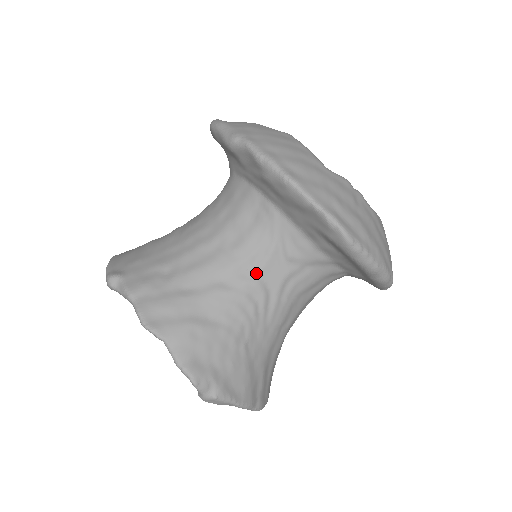
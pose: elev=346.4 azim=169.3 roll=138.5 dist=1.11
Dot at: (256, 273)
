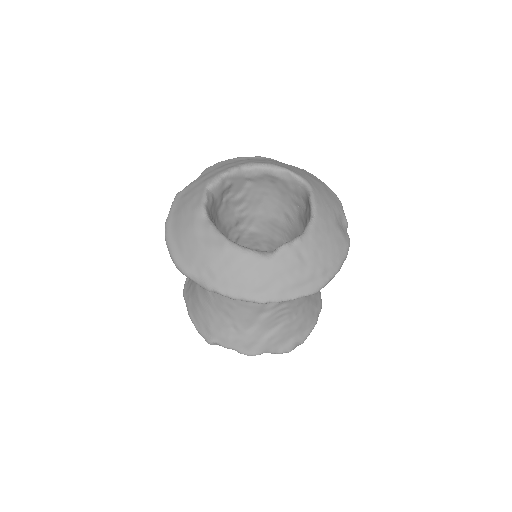
Dot at: occluded
